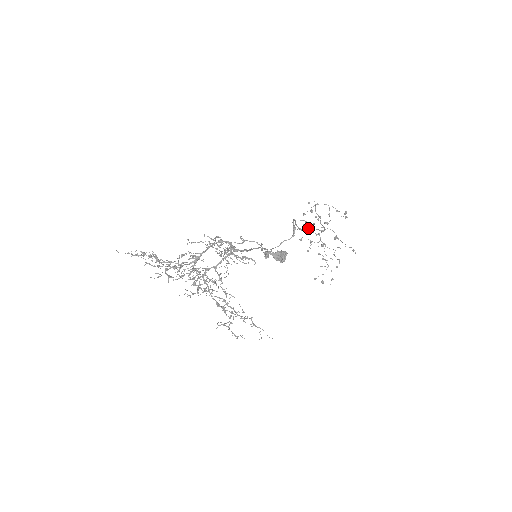
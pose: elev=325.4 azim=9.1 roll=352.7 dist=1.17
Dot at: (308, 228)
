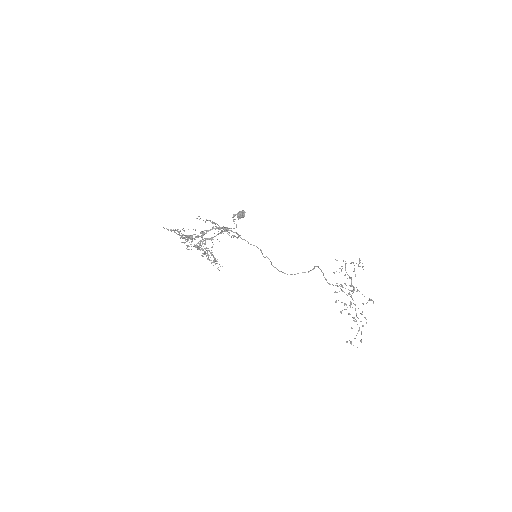
Dot at: occluded
